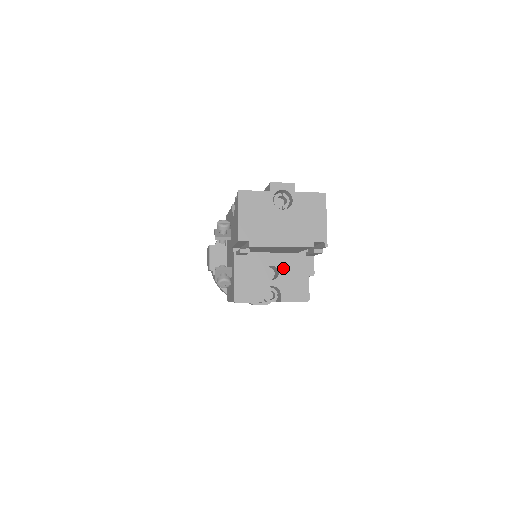
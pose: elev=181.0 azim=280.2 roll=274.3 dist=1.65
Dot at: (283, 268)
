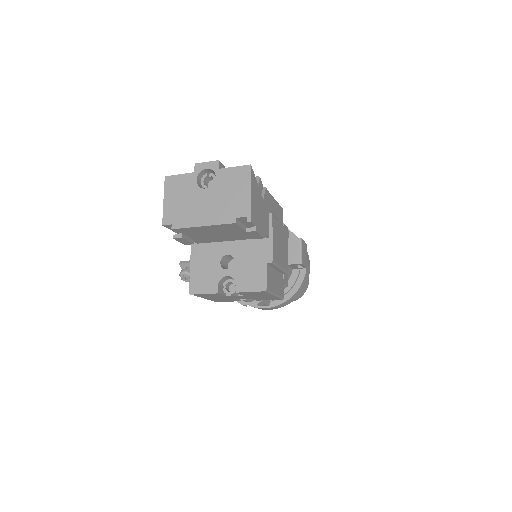
Dot at: (239, 256)
